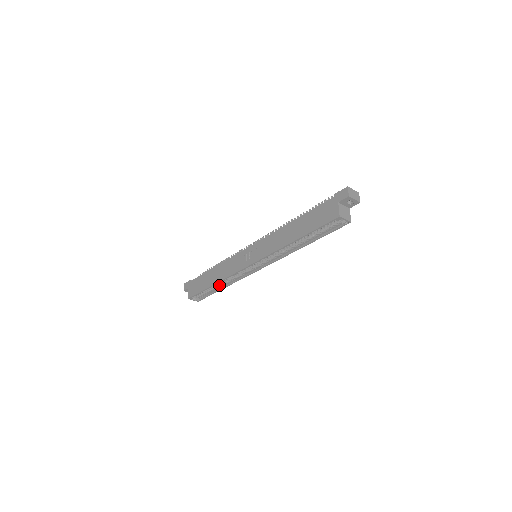
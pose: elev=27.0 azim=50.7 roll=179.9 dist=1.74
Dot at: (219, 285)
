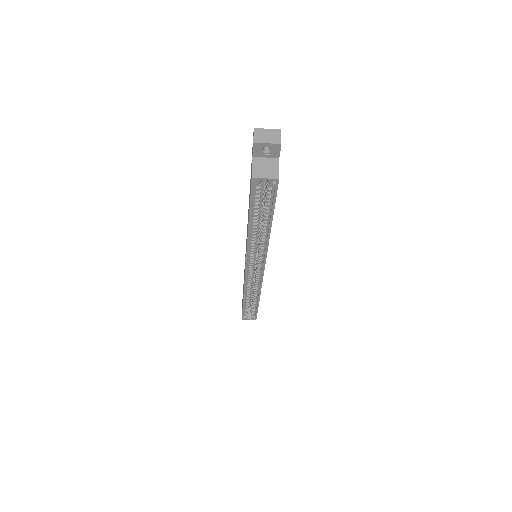
Dot at: (252, 299)
